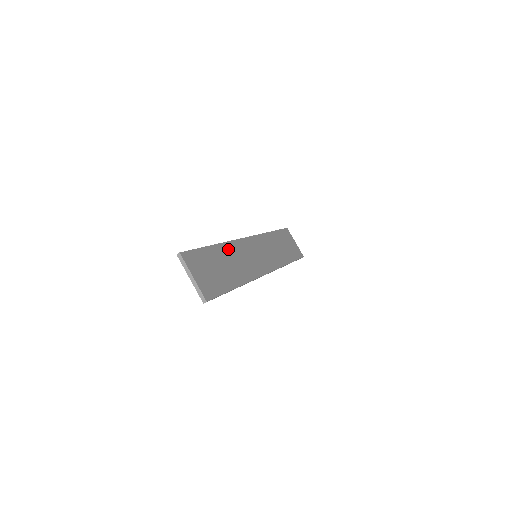
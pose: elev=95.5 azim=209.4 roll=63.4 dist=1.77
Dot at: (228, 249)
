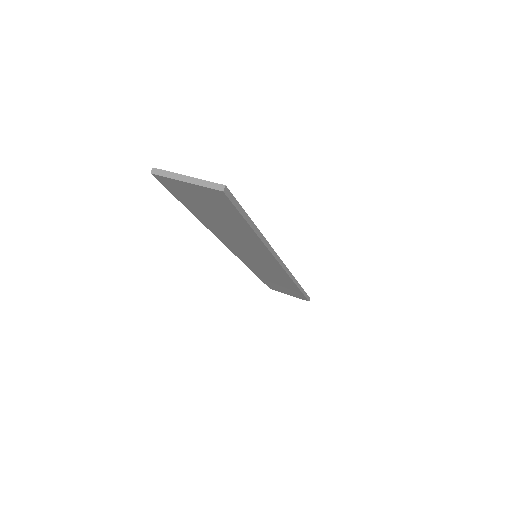
Dot at: occluded
